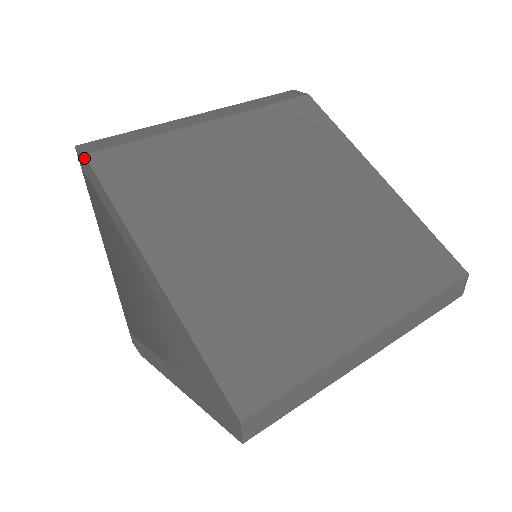
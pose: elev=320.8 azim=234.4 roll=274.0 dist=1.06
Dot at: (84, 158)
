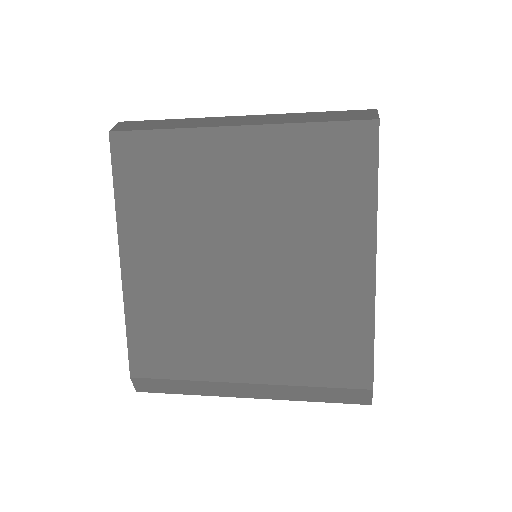
Dot at: occluded
